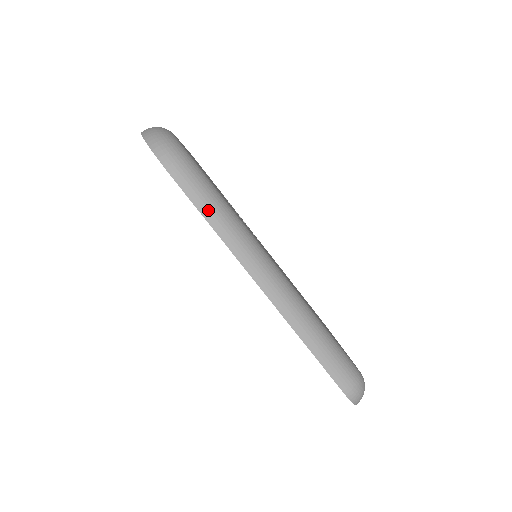
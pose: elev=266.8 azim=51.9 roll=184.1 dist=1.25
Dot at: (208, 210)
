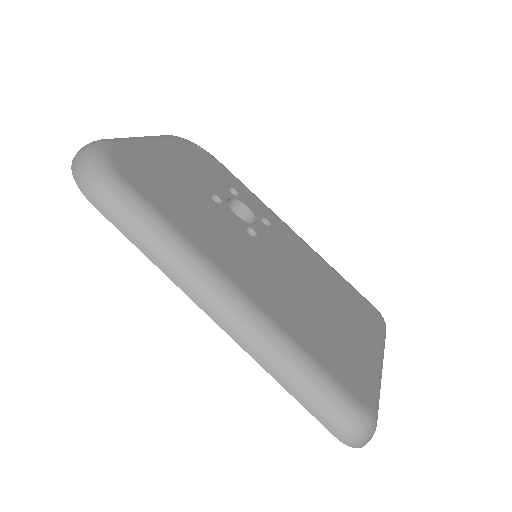
Dot at: (137, 237)
